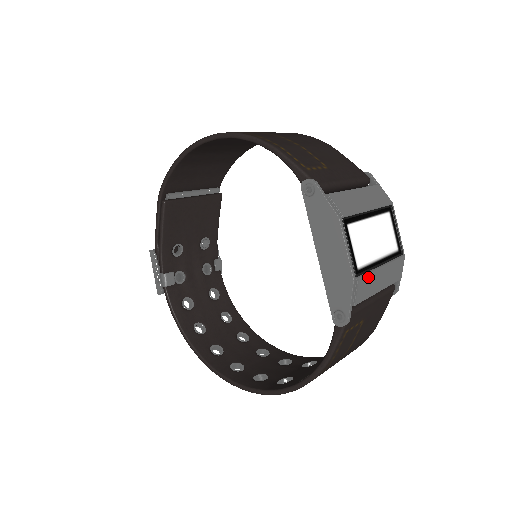
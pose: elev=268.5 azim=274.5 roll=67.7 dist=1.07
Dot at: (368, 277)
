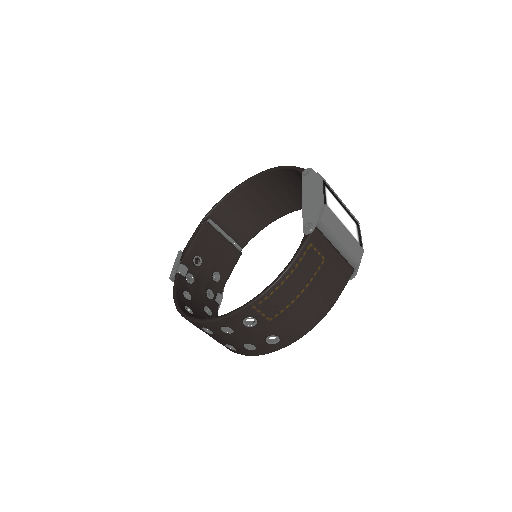
Dot at: (333, 216)
